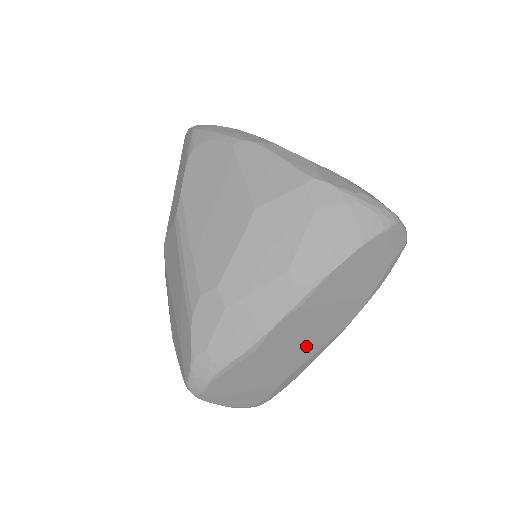
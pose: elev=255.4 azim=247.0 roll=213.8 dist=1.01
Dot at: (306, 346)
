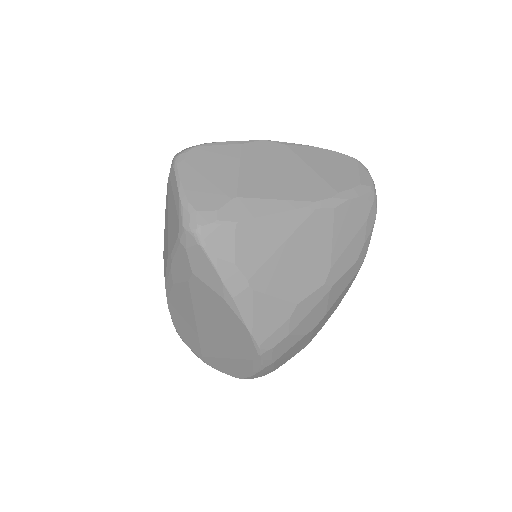
Dot at: (274, 183)
